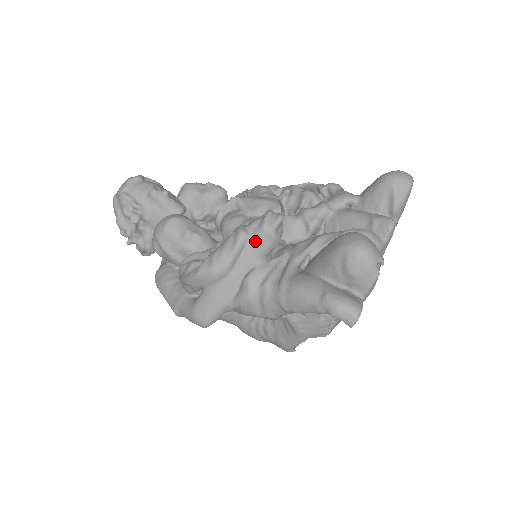
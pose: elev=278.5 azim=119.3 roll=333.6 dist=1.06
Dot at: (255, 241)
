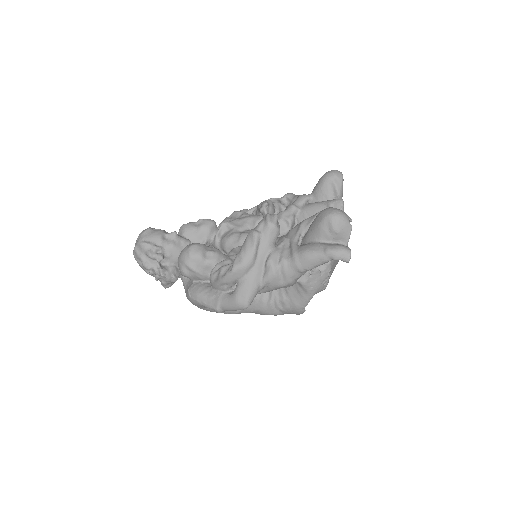
Dot at: (266, 235)
